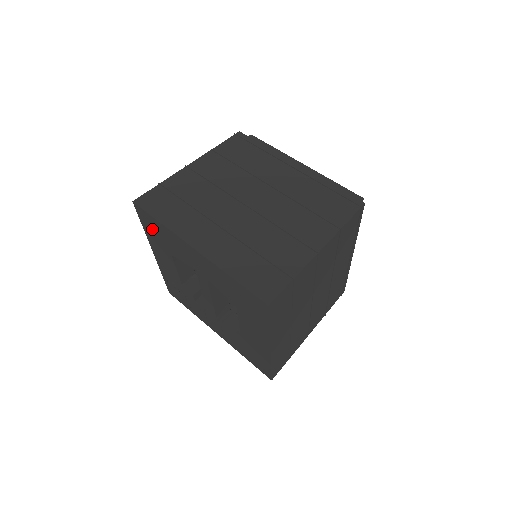
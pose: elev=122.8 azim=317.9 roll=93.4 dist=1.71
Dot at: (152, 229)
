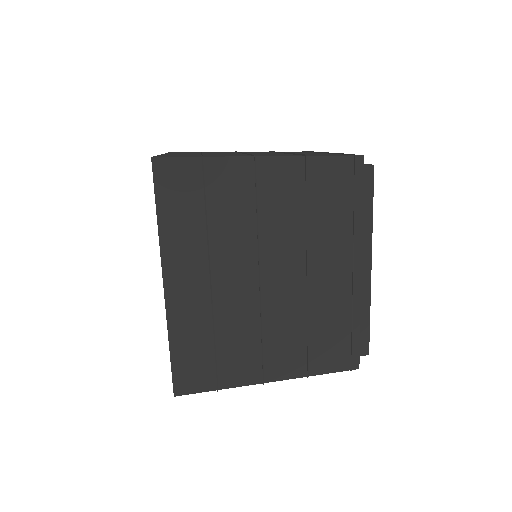
Dot at: occluded
